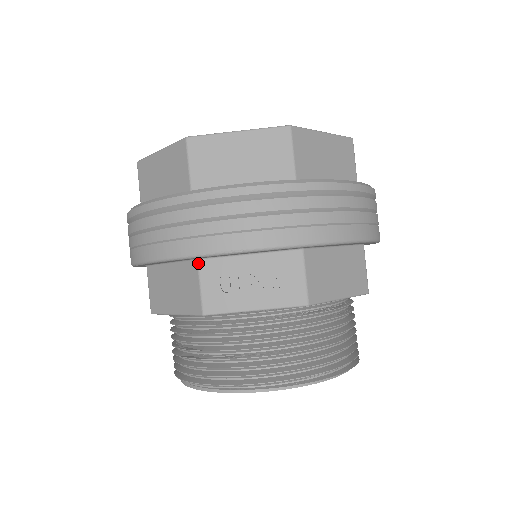
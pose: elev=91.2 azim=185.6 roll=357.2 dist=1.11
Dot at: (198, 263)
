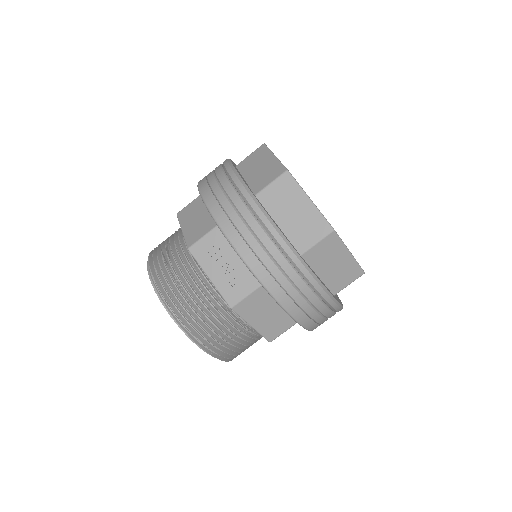
Dot at: (216, 226)
